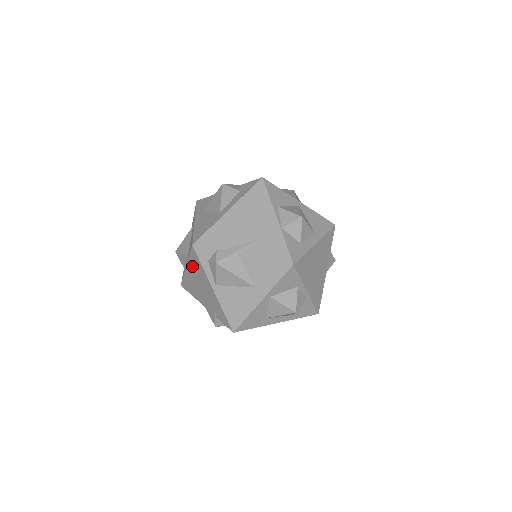
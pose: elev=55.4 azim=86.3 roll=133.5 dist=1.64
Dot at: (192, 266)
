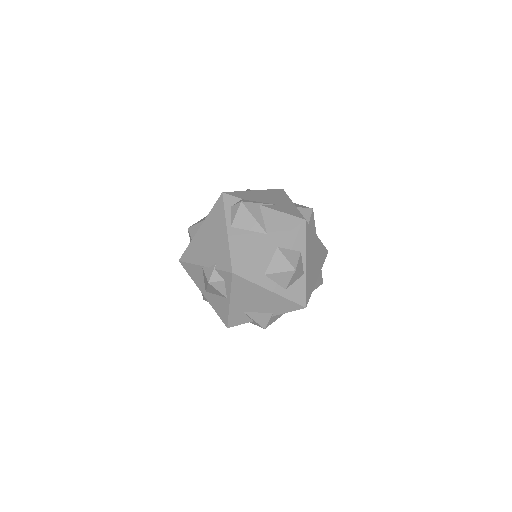
Dot at: (210, 219)
